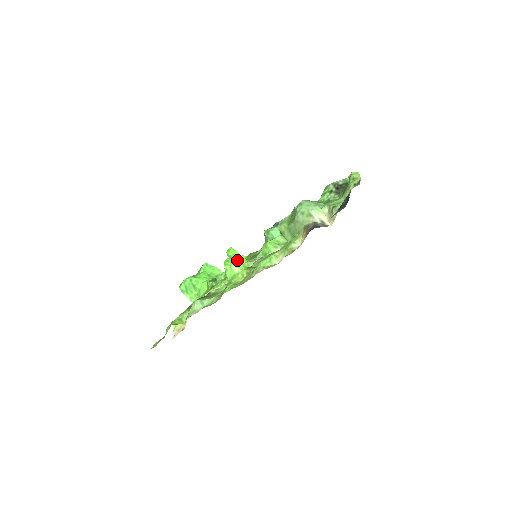
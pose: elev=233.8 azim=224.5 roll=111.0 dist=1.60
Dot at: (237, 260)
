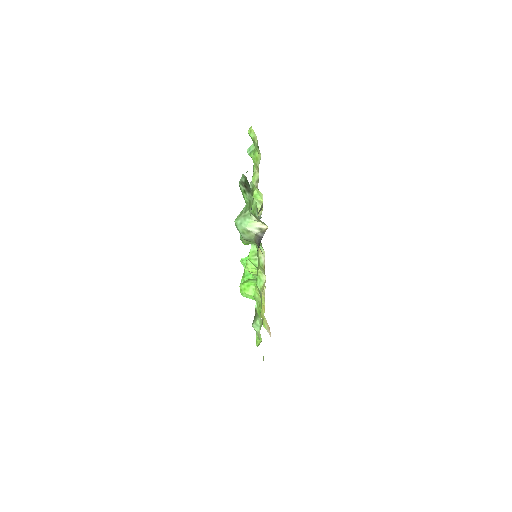
Dot at: (245, 284)
